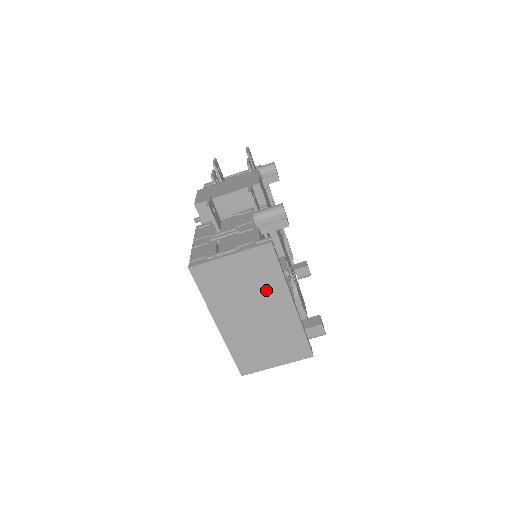
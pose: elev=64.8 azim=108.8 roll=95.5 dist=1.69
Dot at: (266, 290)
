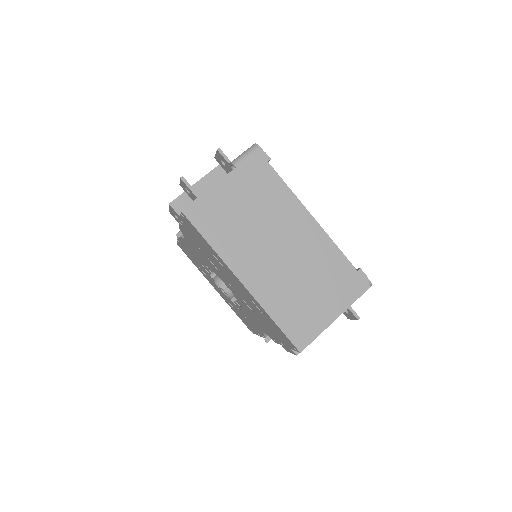
Dot at: (277, 211)
